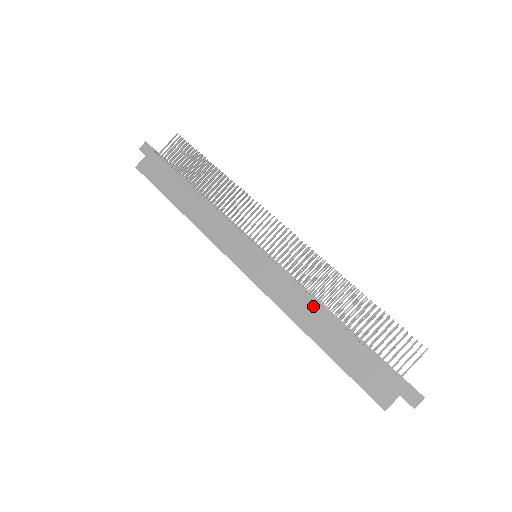
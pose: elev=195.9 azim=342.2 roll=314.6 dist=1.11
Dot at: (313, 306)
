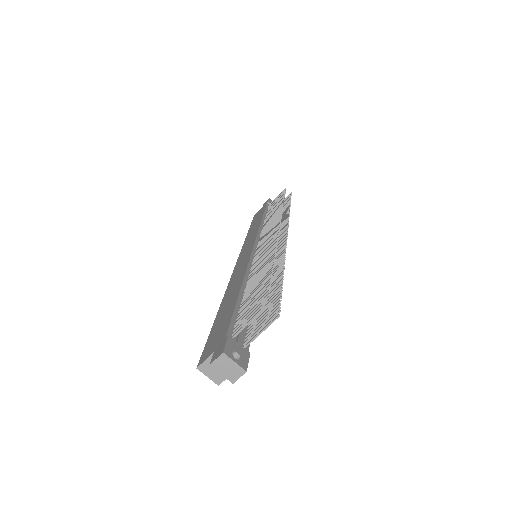
Dot at: (240, 280)
